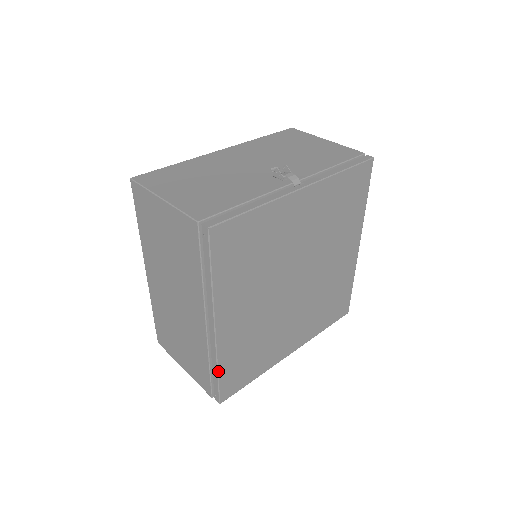
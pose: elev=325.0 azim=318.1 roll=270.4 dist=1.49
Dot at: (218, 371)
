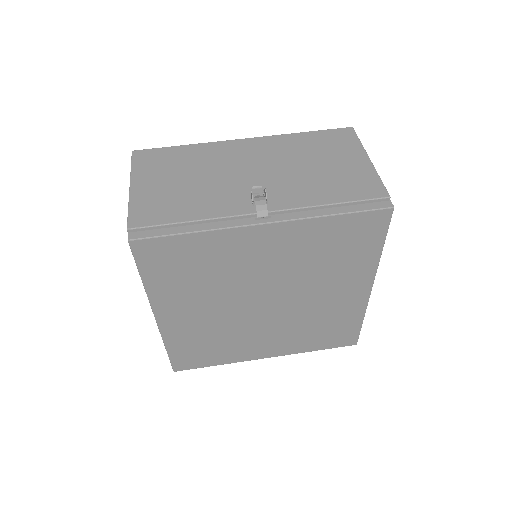
Dot at: (166, 349)
